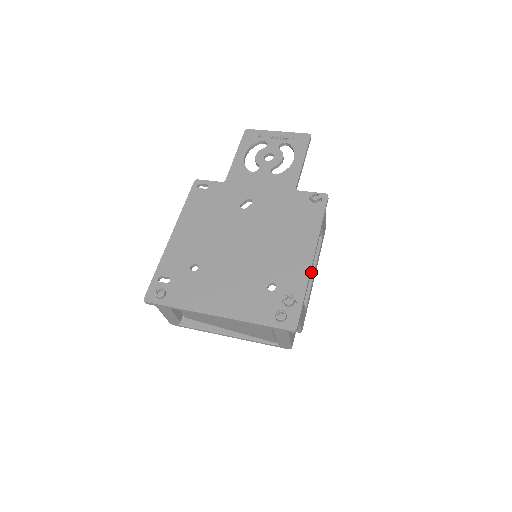
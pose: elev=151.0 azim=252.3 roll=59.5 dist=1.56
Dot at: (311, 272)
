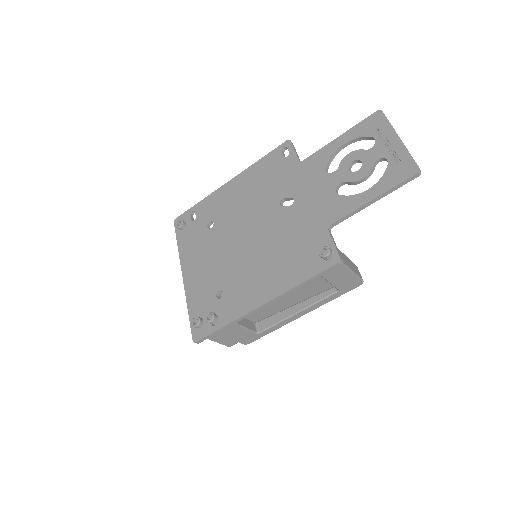
Dot at: (295, 310)
